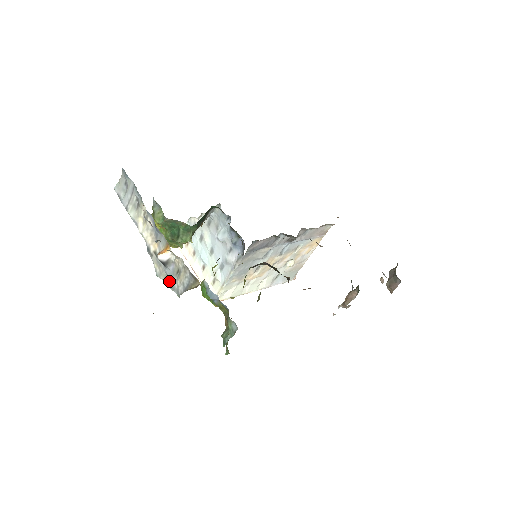
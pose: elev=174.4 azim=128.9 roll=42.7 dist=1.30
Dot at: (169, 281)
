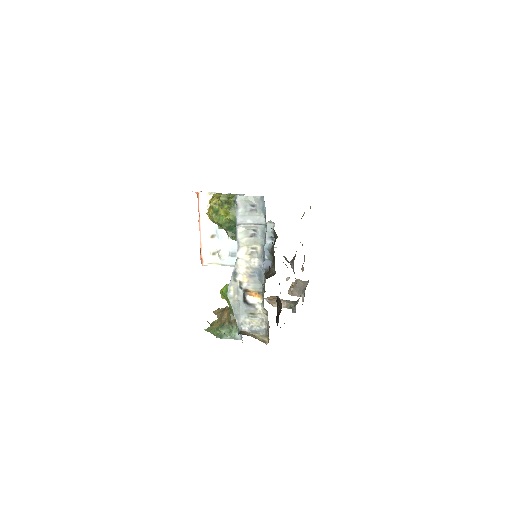
Dot at: (237, 310)
